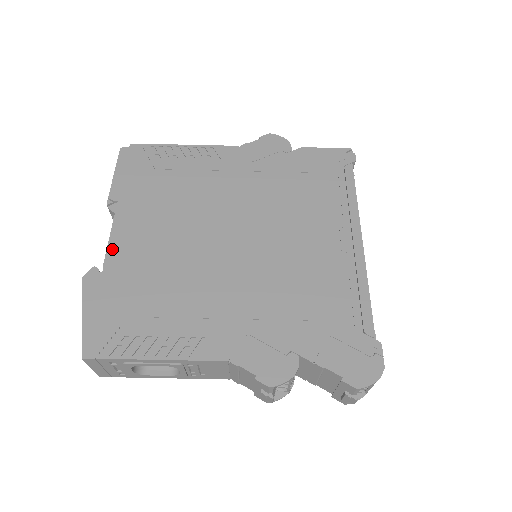
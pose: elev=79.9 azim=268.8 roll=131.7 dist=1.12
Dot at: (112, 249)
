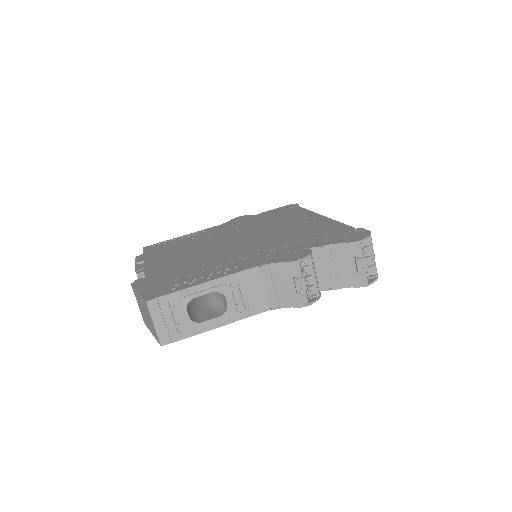
Dot at: (148, 271)
